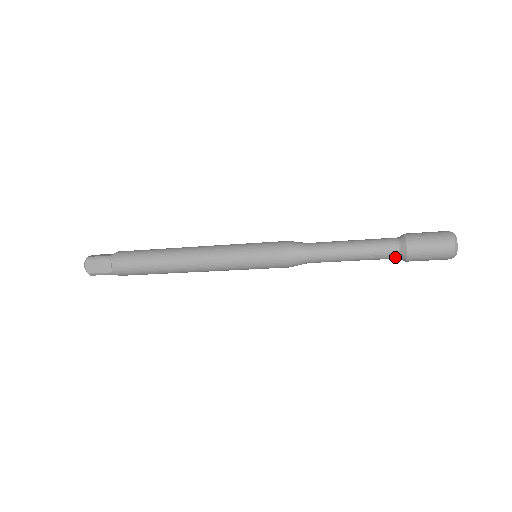
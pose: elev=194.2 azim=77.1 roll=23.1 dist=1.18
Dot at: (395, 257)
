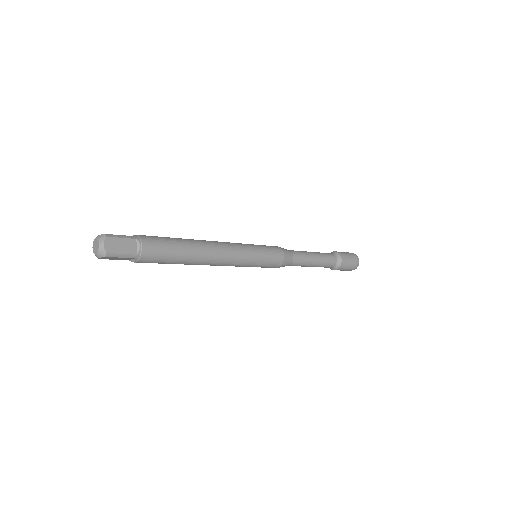
Dot at: (333, 265)
